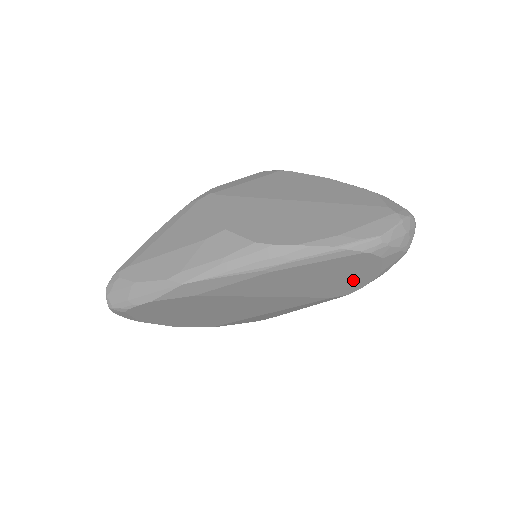
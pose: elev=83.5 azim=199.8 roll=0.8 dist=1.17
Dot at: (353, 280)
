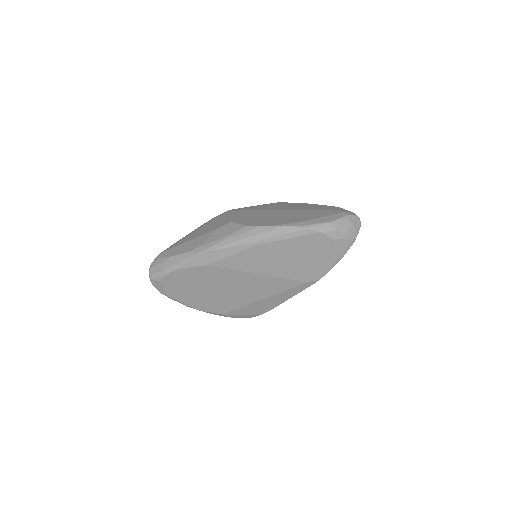
Dot at: (318, 263)
